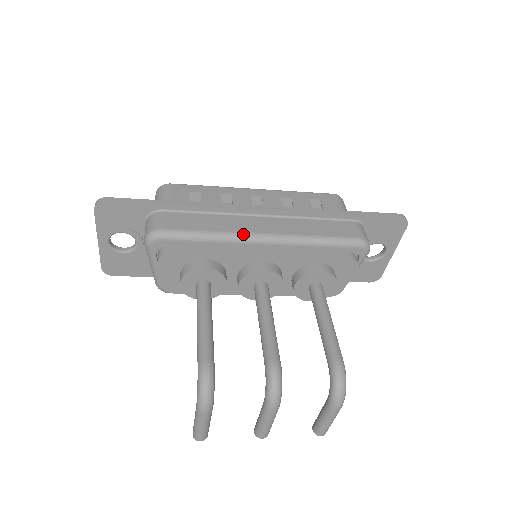
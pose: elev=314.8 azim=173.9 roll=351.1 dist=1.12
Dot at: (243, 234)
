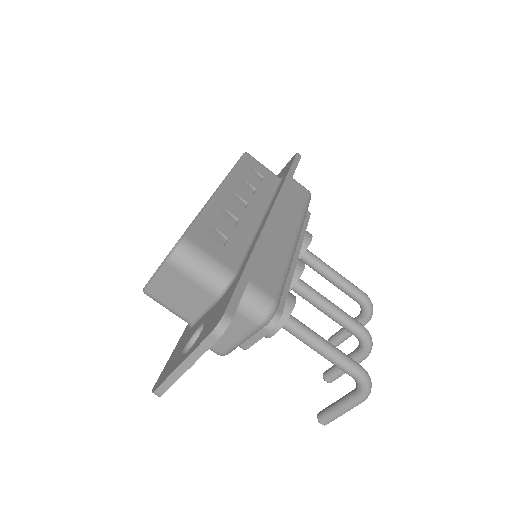
Dot at: (293, 248)
